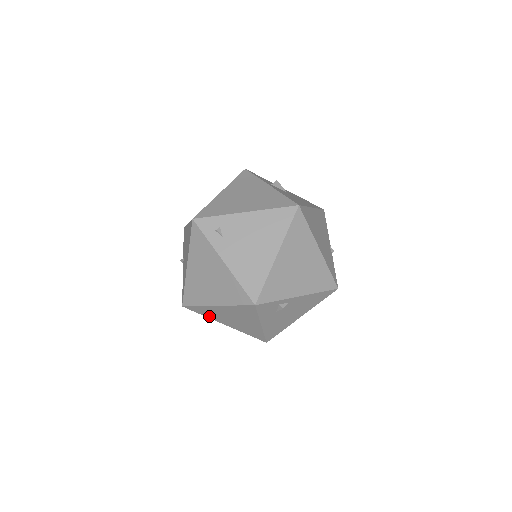
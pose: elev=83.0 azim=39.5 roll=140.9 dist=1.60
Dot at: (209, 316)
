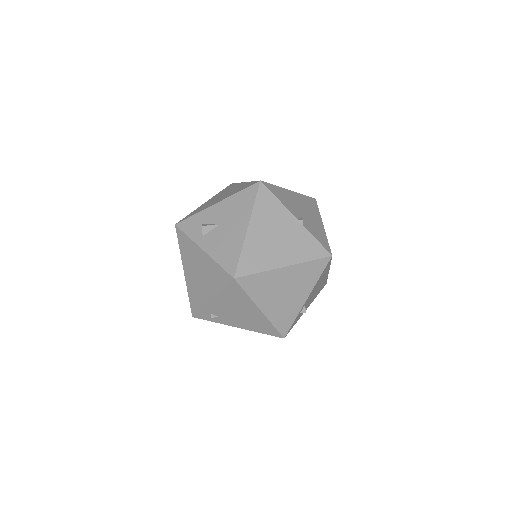
Dot at: occluded
